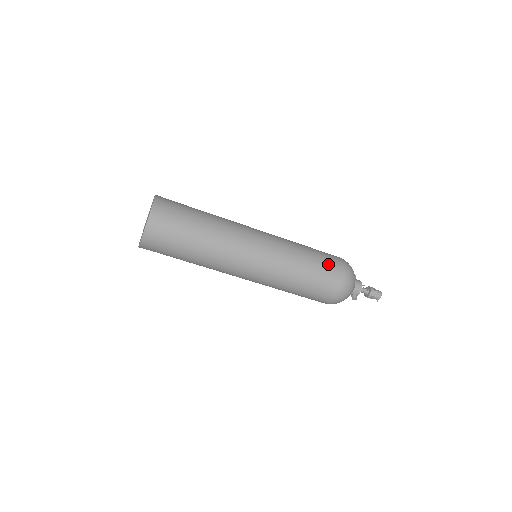
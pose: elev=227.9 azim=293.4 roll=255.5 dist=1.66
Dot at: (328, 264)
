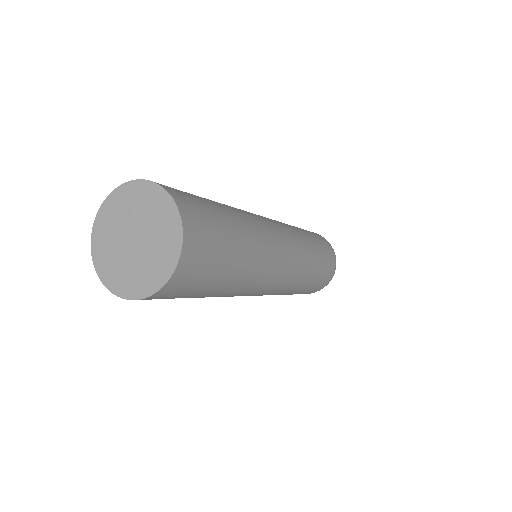
Dot at: (326, 249)
